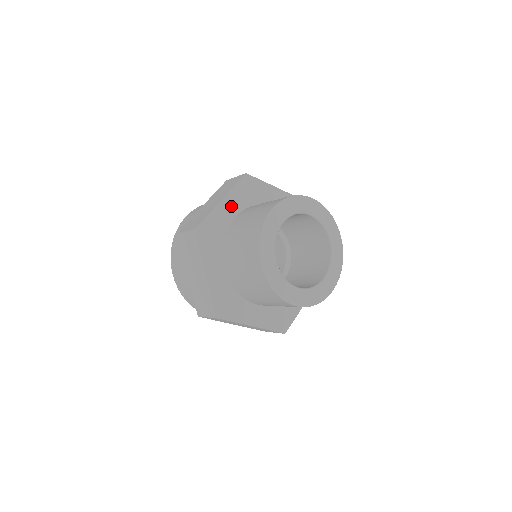
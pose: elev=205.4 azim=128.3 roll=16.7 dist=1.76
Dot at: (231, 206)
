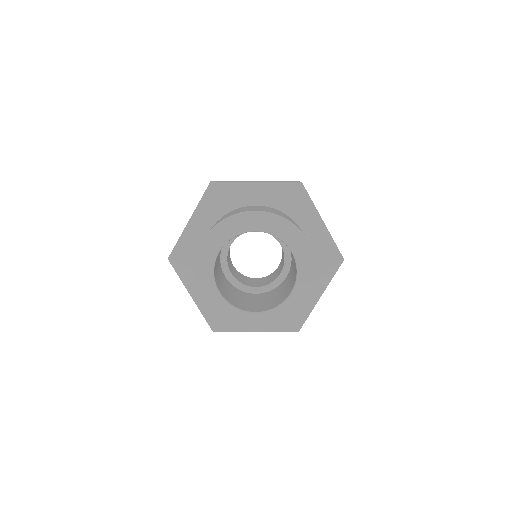
Dot at: (201, 223)
